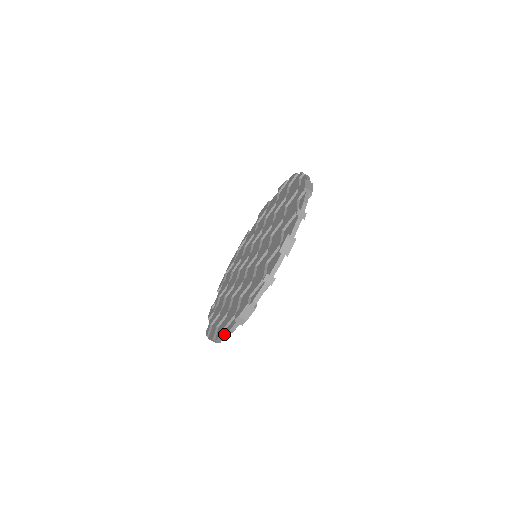
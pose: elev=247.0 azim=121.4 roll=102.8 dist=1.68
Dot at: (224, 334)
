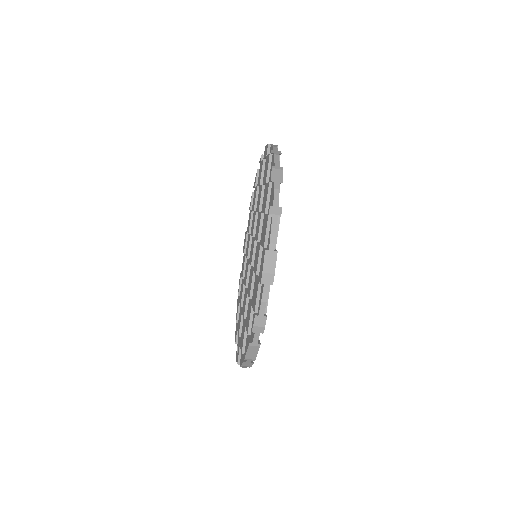
Dot at: (258, 316)
